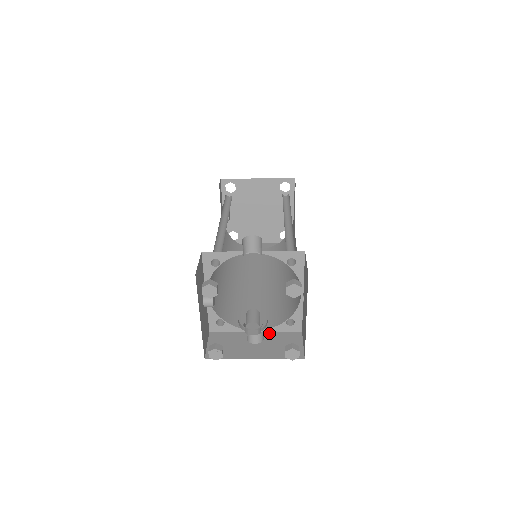
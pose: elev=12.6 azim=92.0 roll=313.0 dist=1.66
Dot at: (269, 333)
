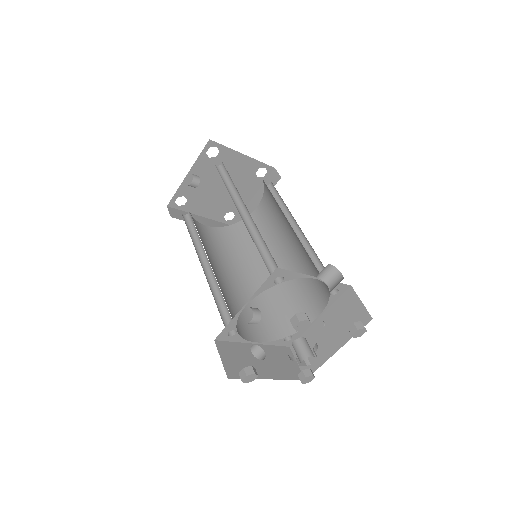
Dot at: (266, 346)
